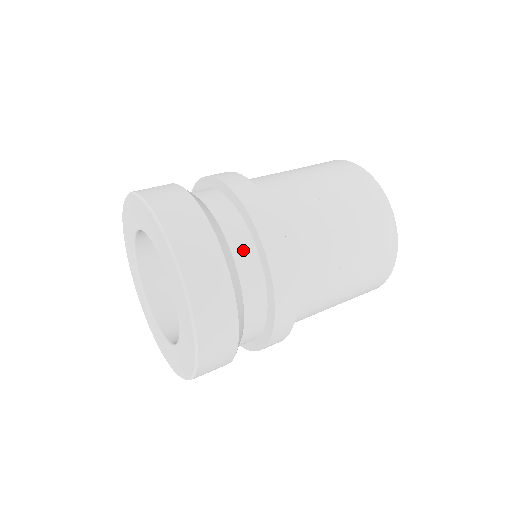
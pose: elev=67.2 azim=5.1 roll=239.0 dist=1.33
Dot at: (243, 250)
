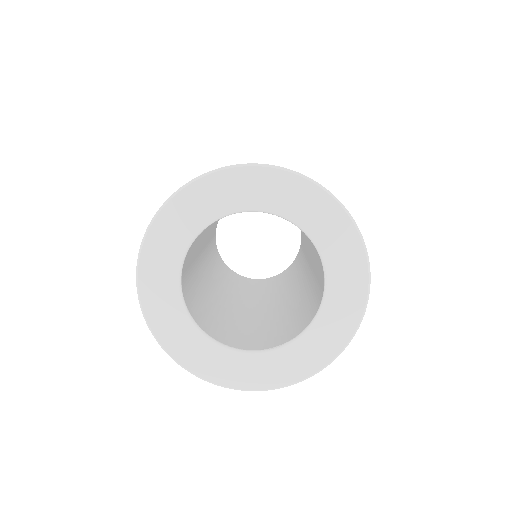
Dot at: occluded
